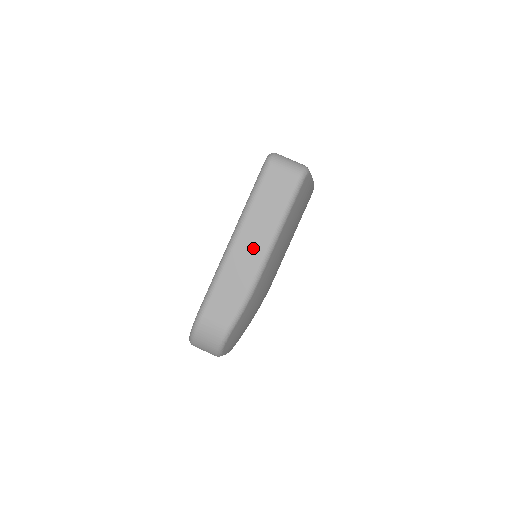
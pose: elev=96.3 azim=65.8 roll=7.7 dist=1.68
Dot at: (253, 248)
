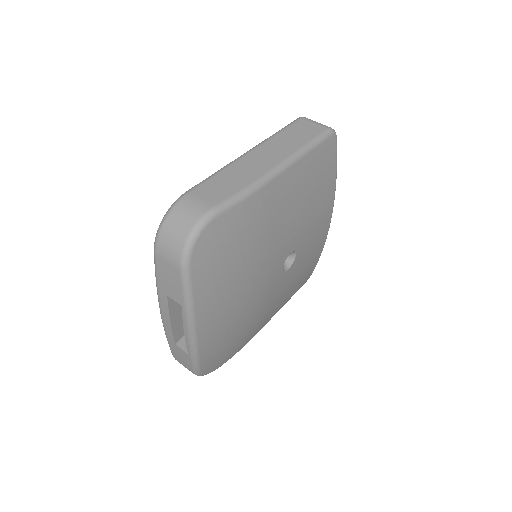
Dot at: (267, 159)
